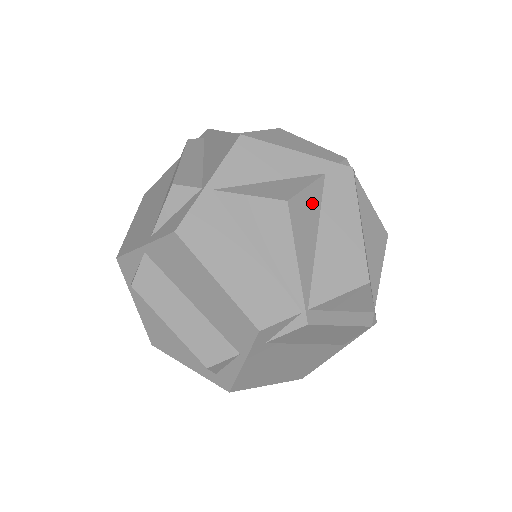
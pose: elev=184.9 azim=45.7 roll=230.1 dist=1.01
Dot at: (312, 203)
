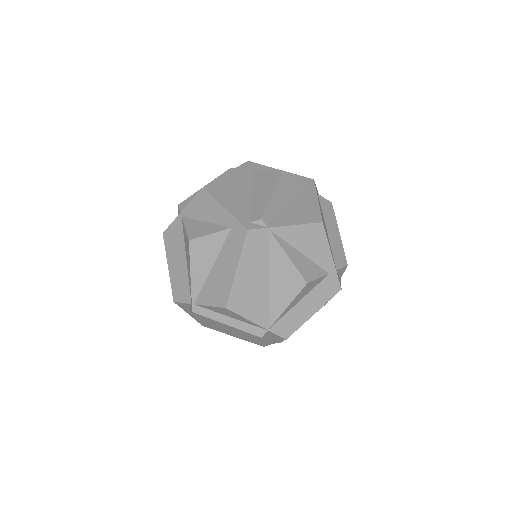
Dot at: (213, 245)
